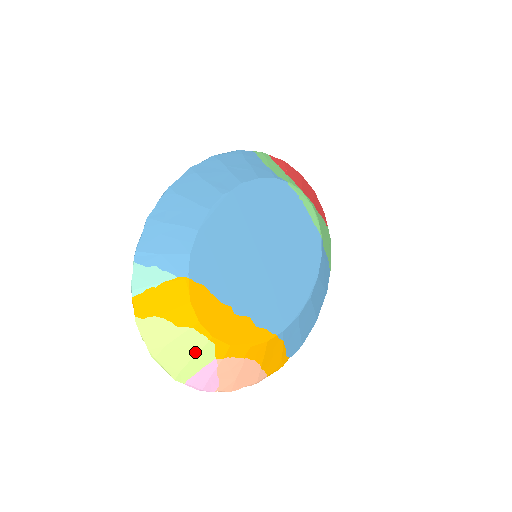
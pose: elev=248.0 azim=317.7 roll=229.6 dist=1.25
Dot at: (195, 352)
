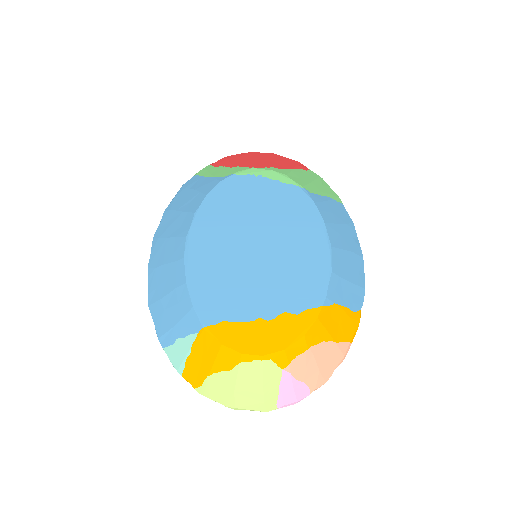
Dot at: (261, 379)
